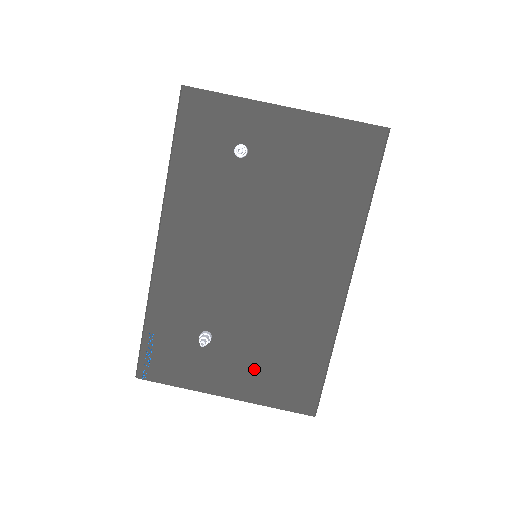
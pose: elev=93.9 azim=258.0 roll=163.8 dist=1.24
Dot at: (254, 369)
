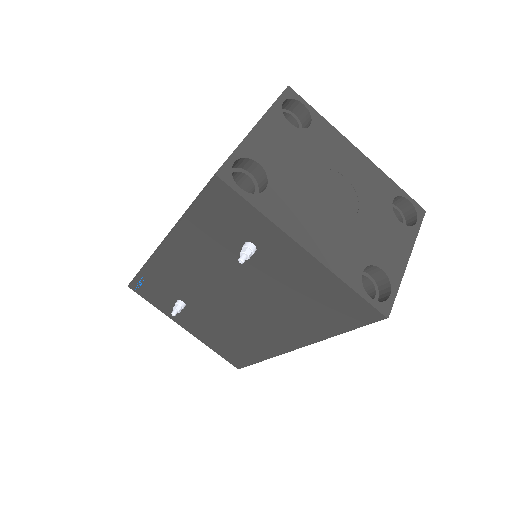
Dot at: (209, 333)
